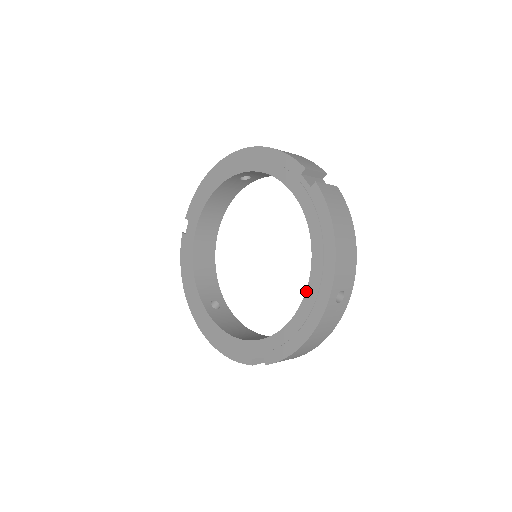
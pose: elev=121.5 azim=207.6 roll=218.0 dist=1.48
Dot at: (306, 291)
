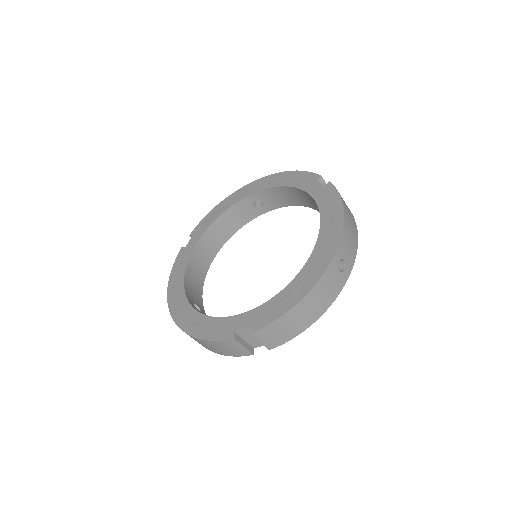
Dot at: (310, 256)
